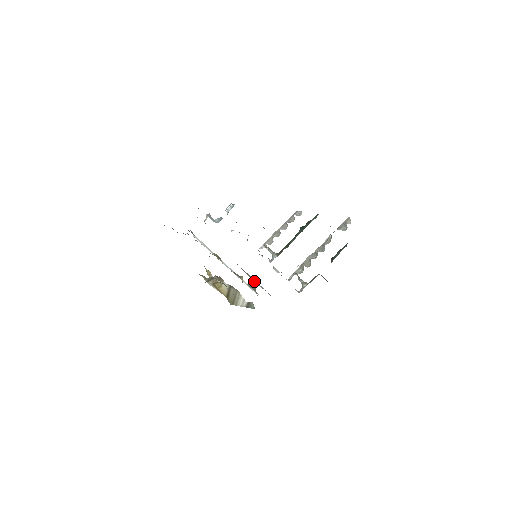
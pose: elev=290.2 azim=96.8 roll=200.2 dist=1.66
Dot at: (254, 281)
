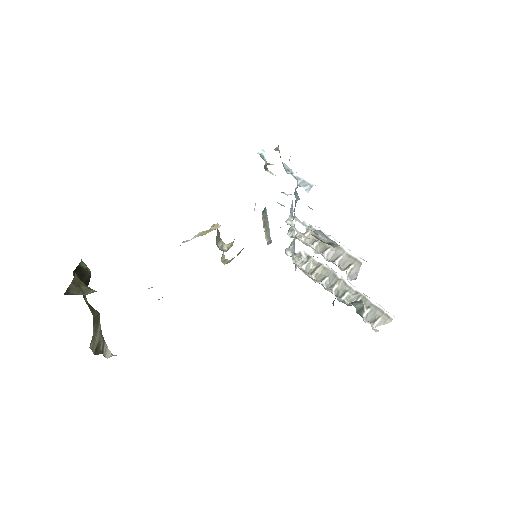
Dot at: (265, 230)
